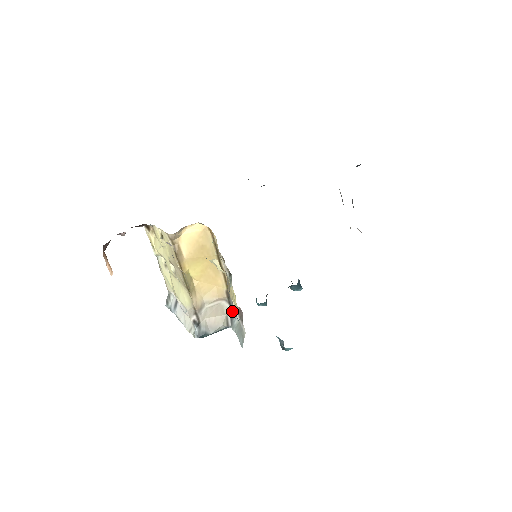
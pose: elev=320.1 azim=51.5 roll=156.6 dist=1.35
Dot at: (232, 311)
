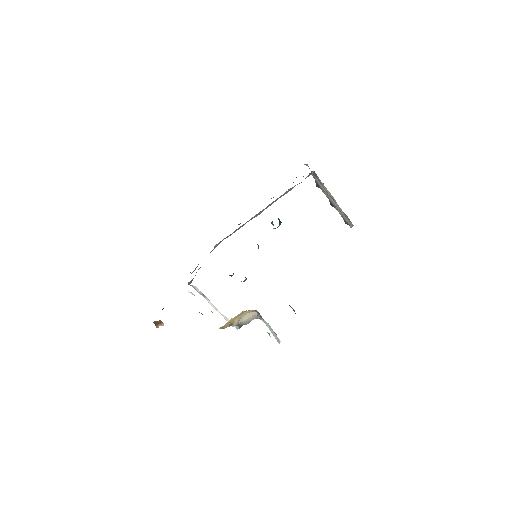
Dot at: (260, 316)
